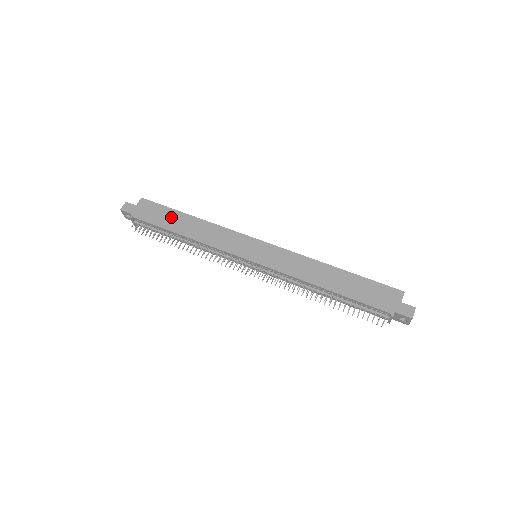
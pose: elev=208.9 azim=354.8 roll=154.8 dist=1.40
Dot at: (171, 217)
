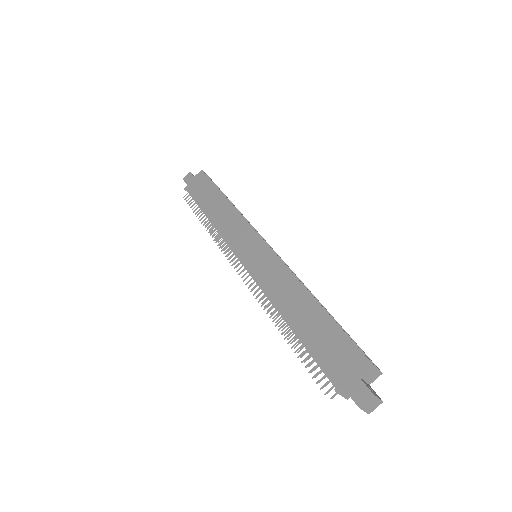
Dot at: (210, 194)
